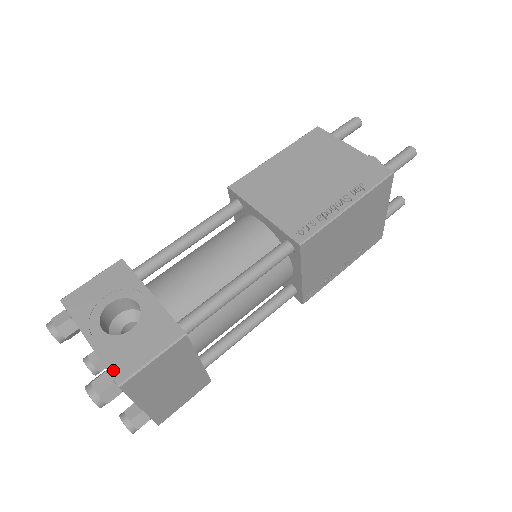
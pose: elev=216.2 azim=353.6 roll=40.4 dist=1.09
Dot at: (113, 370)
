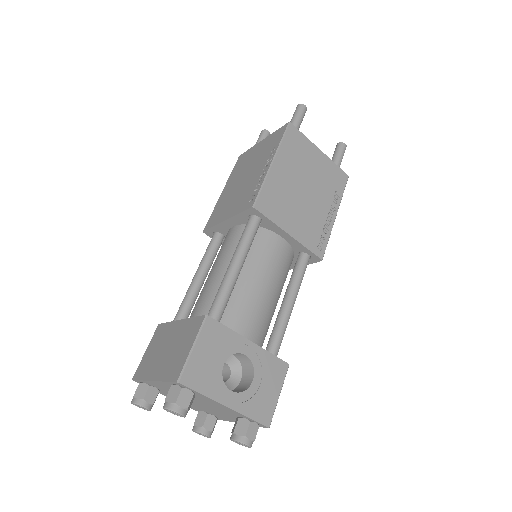
Dot at: (260, 419)
